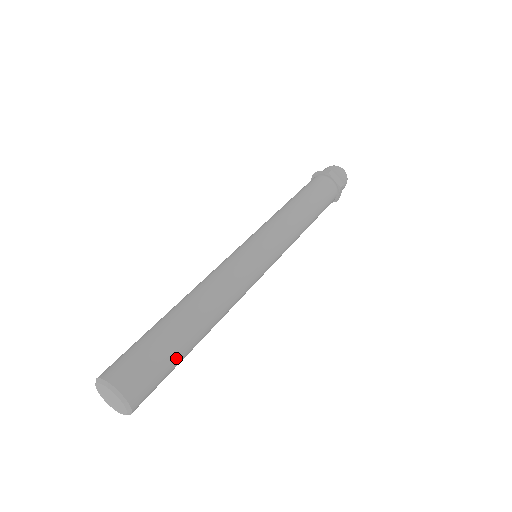
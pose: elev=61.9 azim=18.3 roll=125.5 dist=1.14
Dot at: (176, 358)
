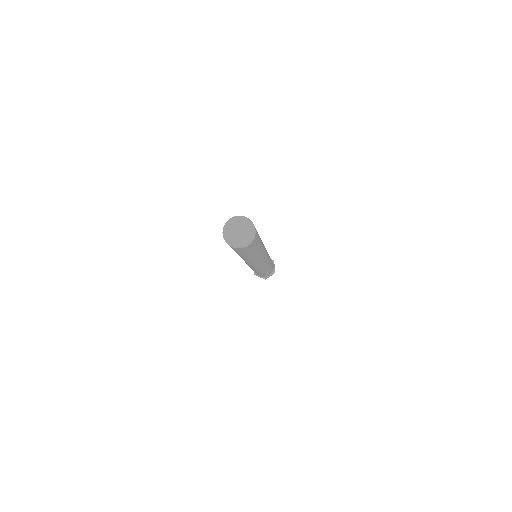
Dot at: occluded
